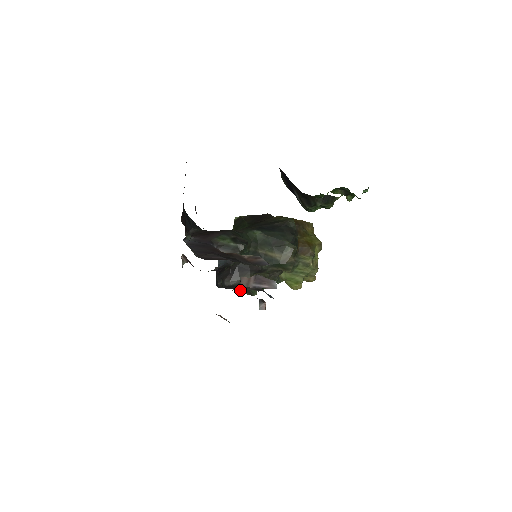
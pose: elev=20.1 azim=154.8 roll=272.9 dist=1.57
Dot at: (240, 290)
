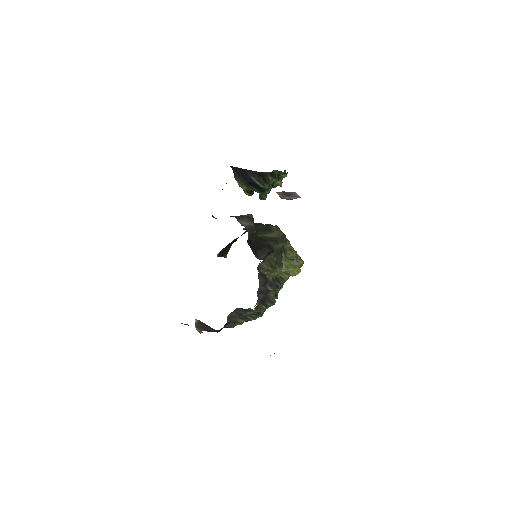
Dot at: (262, 305)
